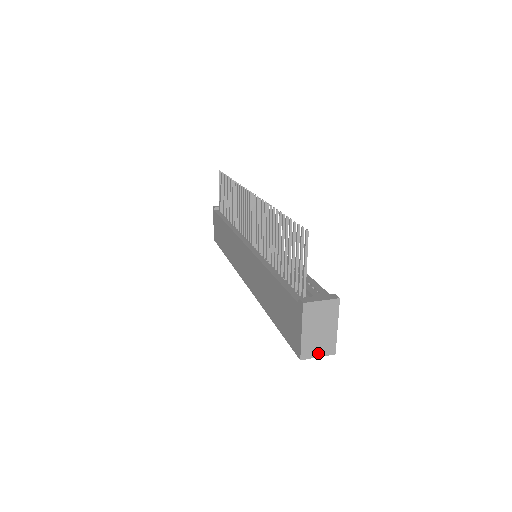
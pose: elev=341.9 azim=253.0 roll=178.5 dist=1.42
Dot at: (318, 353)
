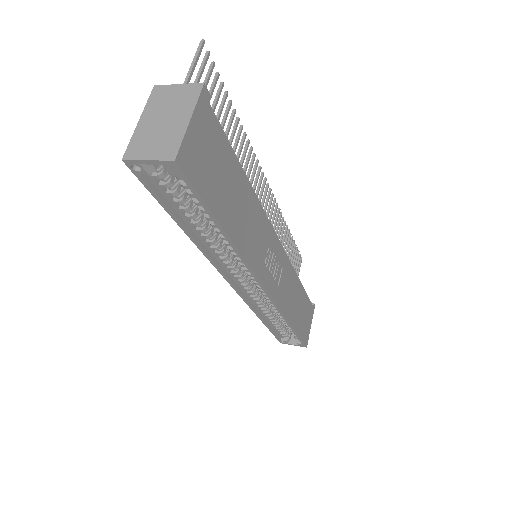
Dot at: (150, 154)
